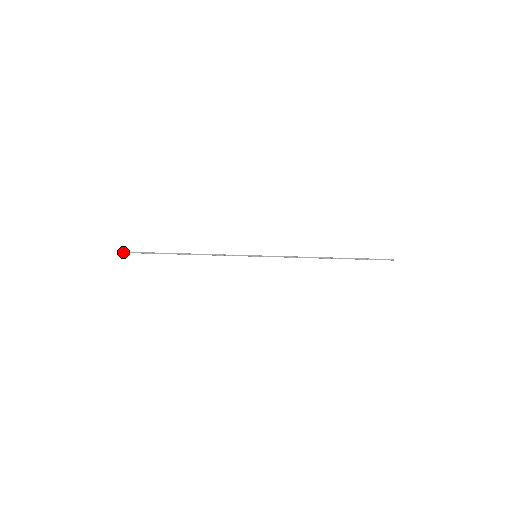
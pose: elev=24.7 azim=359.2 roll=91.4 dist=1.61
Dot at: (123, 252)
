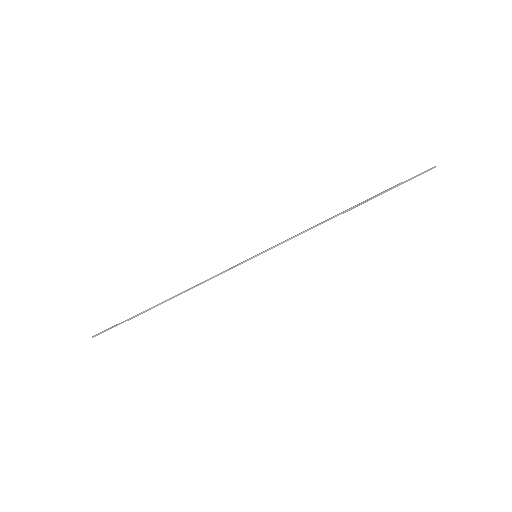
Dot at: (97, 334)
